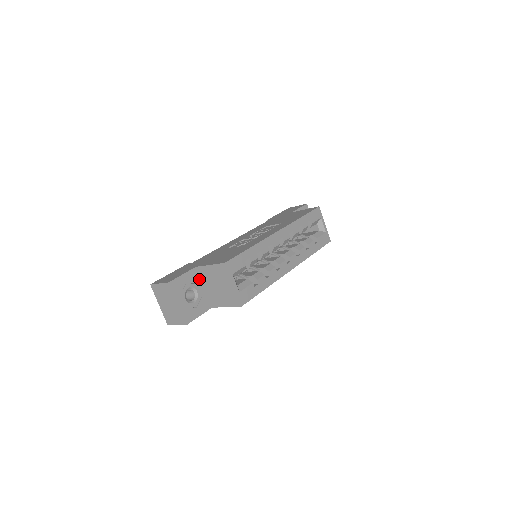
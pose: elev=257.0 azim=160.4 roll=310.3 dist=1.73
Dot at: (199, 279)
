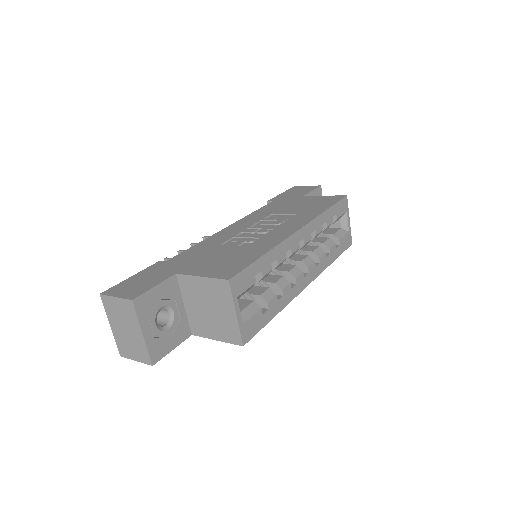
Dot at: (178, 292)
